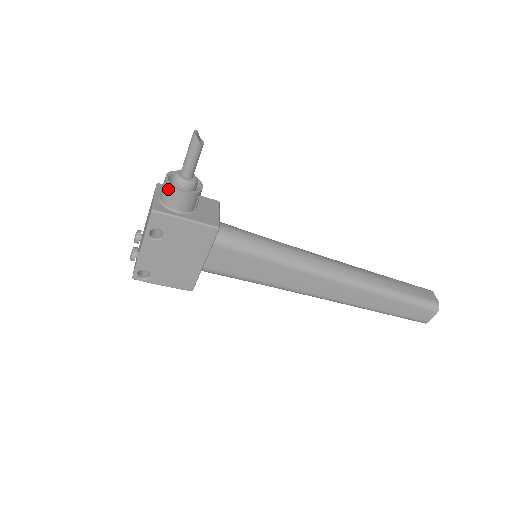
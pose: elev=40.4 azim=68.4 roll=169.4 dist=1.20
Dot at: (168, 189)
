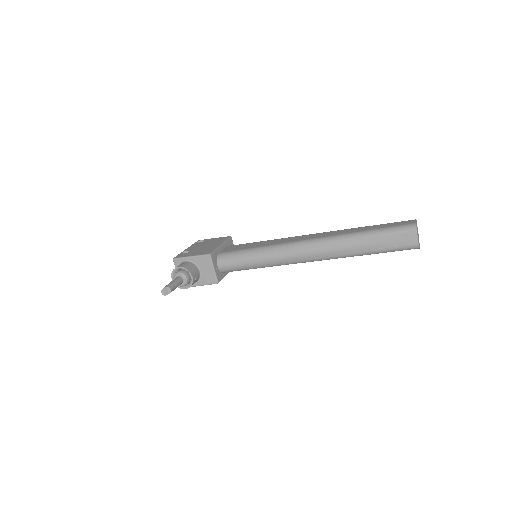
Dot at: occluded
